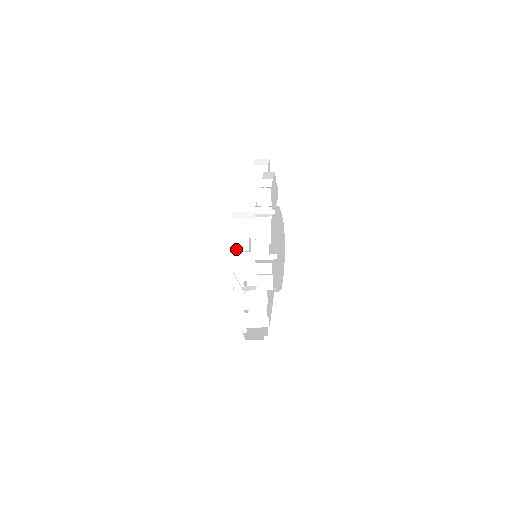
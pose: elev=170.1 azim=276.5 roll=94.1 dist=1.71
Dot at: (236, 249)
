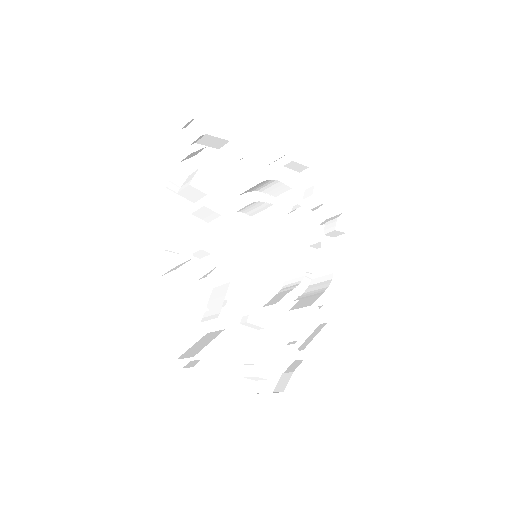
Dot at: (271, 303)
